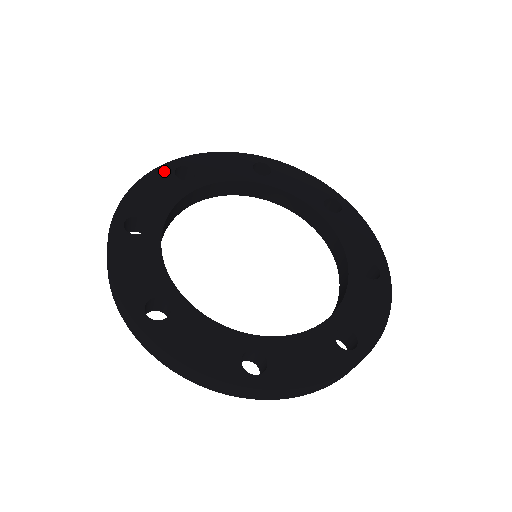
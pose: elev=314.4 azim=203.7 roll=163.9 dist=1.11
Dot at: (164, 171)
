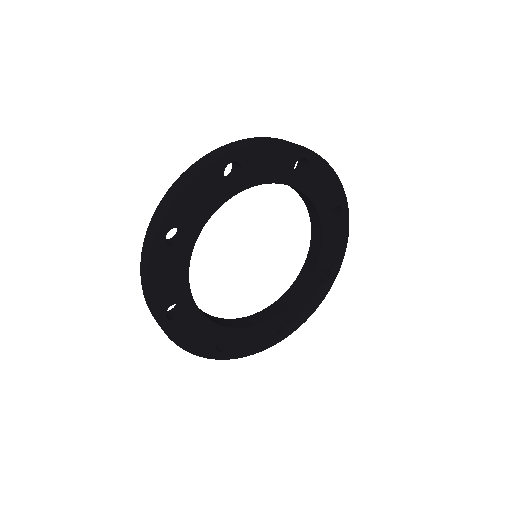
Dot at: (215, 169)
